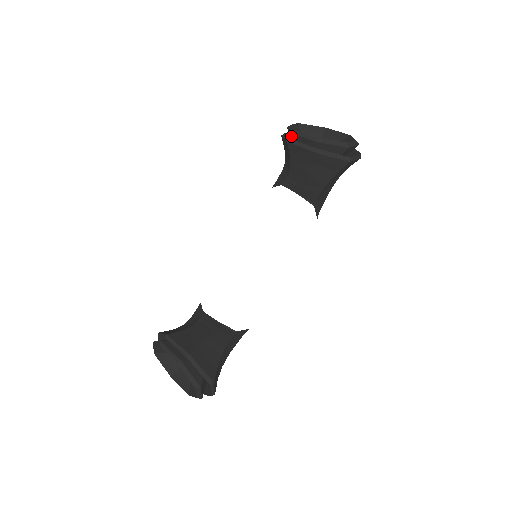
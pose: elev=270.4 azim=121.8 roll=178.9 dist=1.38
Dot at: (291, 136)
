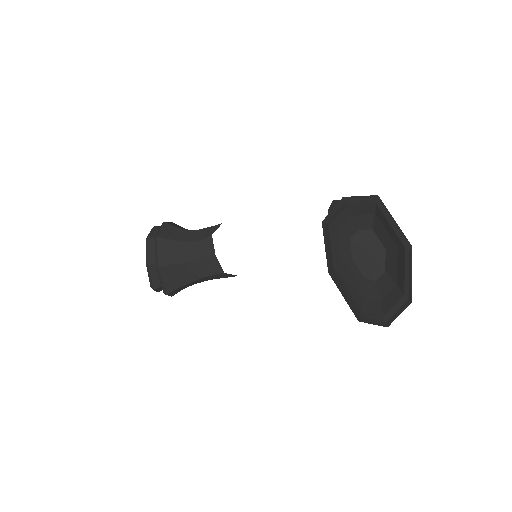
Dot at: occluded
